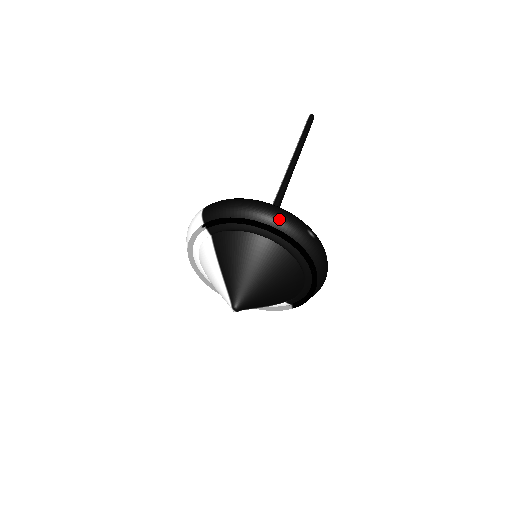
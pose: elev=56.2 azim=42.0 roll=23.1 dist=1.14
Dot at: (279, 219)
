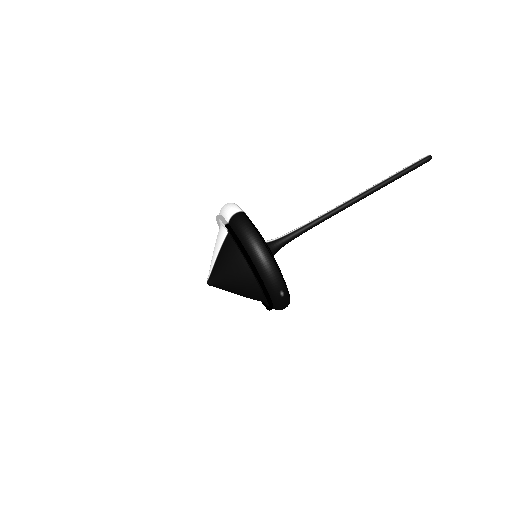
Dot at: (266, 273)
